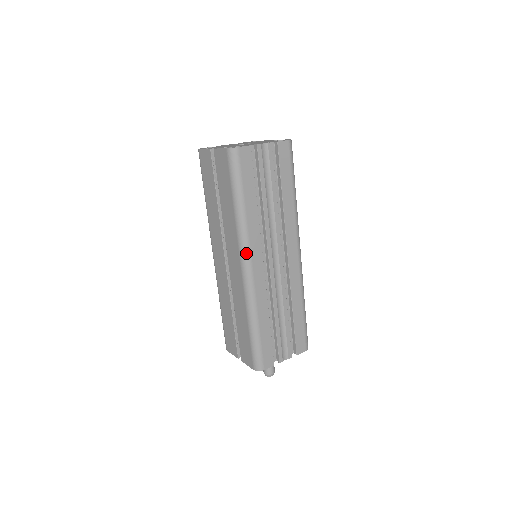
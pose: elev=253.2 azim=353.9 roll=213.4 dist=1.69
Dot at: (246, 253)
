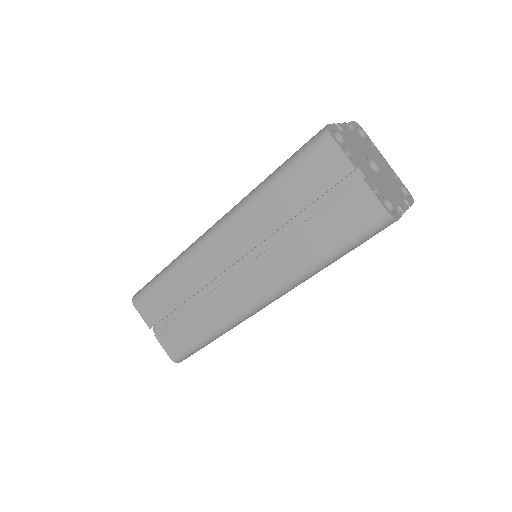
Dot at: (280, 295)
